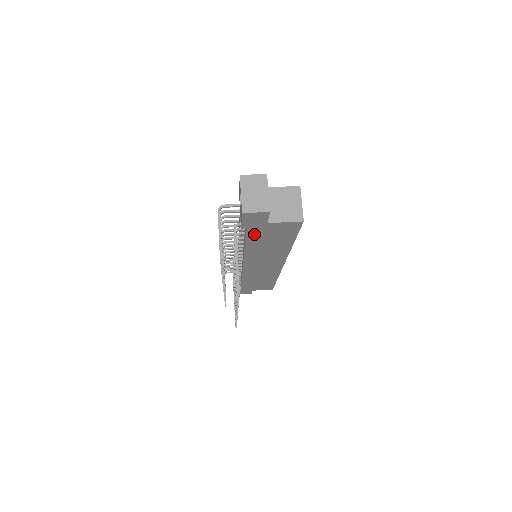
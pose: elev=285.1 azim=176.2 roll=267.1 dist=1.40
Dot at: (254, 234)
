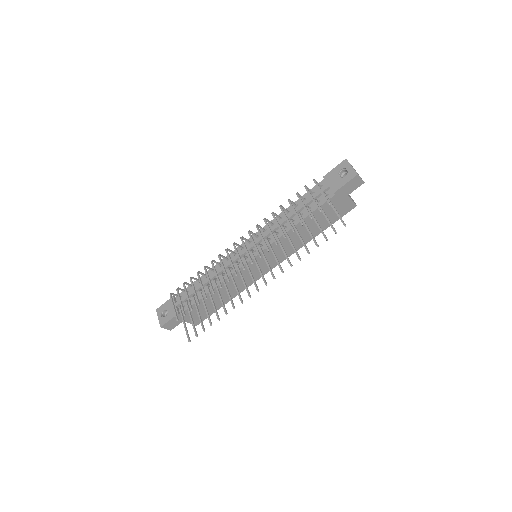
Dot at: (326, 206)
